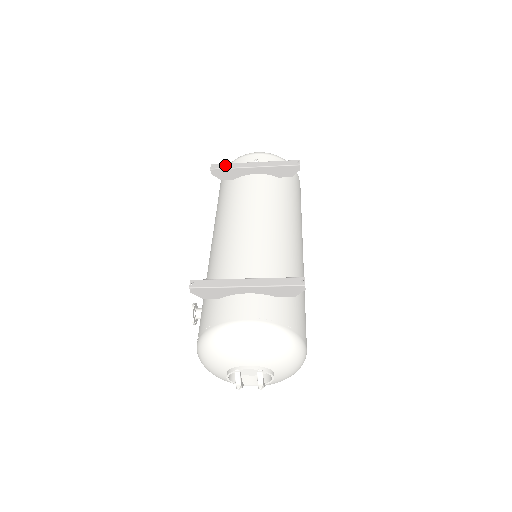
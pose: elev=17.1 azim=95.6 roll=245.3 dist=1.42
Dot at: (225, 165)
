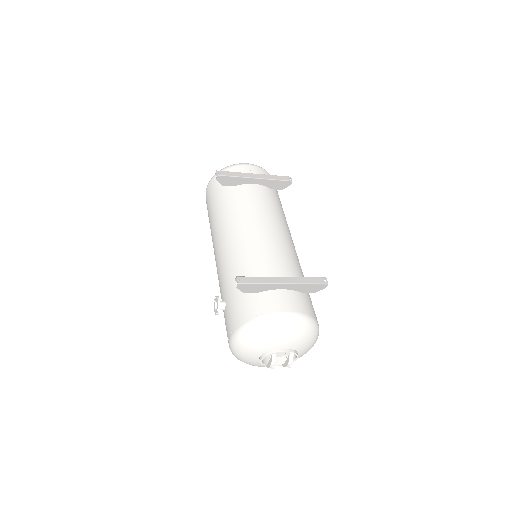
Dot at: (229, 173)
